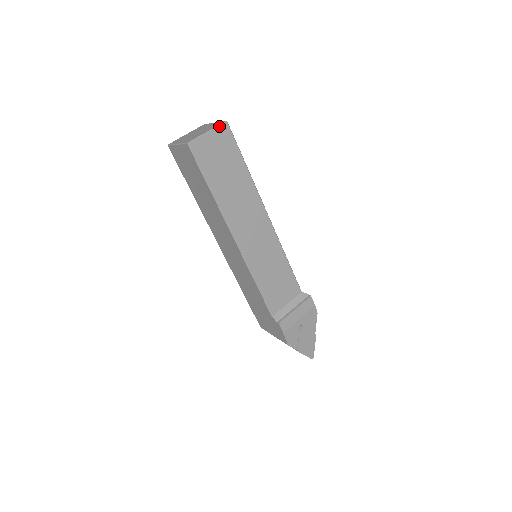
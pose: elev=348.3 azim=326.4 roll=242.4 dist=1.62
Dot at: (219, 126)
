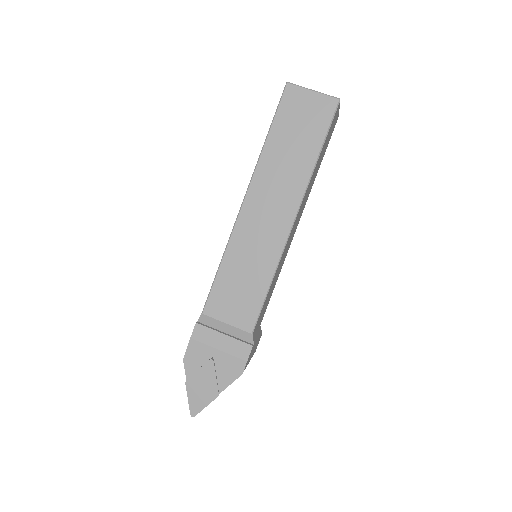
Dot at: (328, 96)
